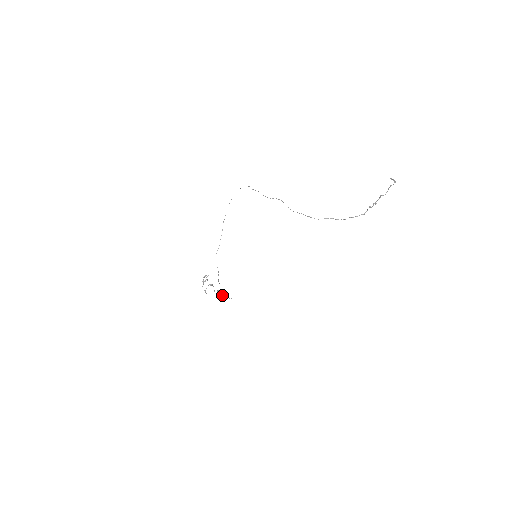
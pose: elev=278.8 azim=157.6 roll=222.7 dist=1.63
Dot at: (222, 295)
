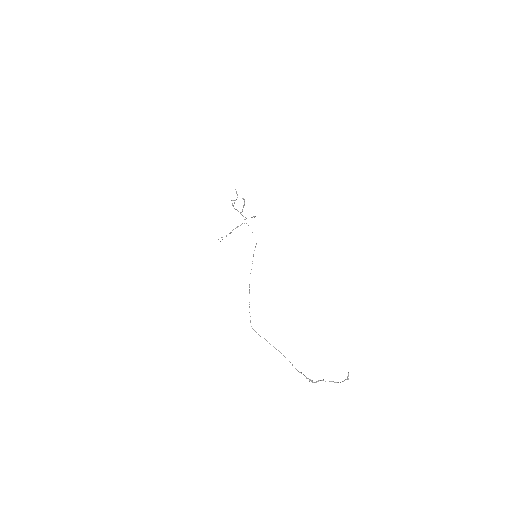
Dot at: occluded
